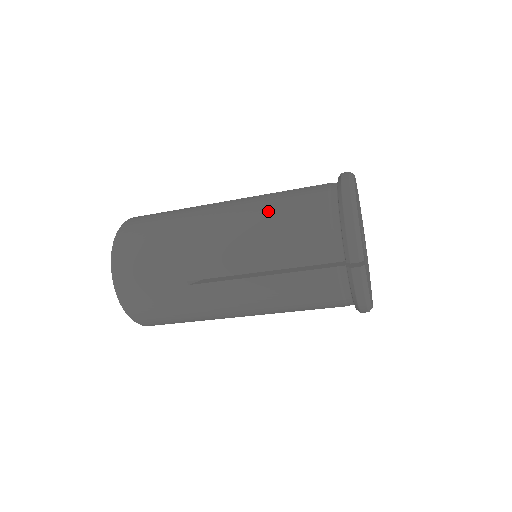
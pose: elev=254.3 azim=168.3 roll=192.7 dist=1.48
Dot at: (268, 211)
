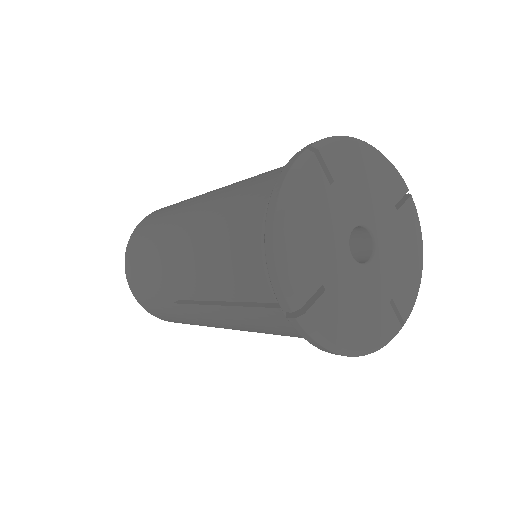
Dot at: (215, 221)
